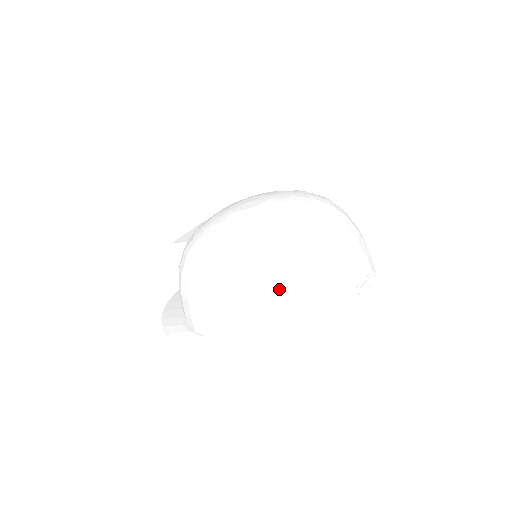
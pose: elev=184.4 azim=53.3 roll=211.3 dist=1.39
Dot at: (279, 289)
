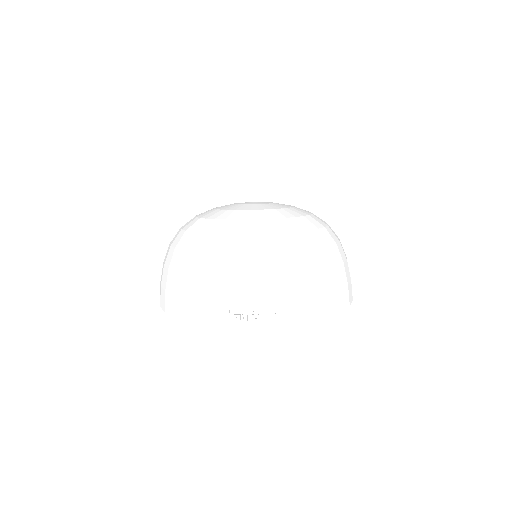
Dot at: (173, 266)
